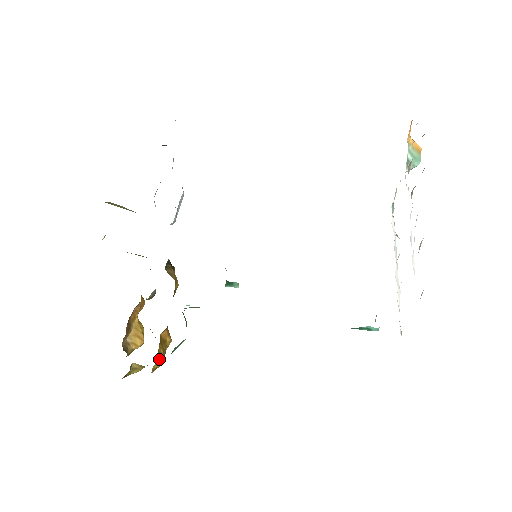
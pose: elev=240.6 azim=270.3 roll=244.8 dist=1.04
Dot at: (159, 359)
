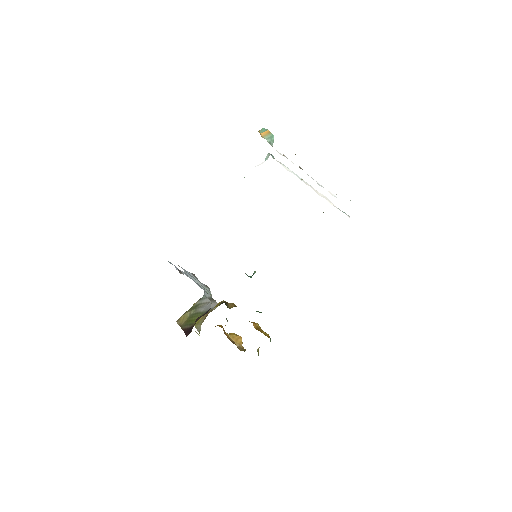
Dot at: (268, 336)
